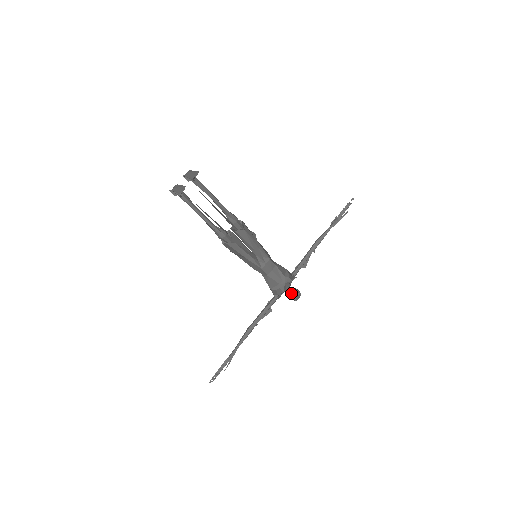
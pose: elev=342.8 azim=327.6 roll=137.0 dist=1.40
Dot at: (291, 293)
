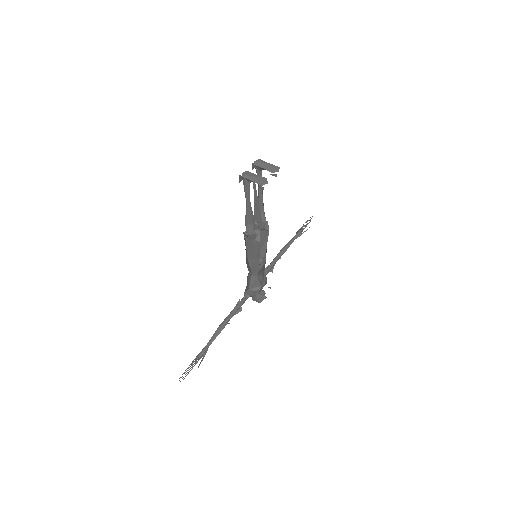
Dot at: (262, 295)
